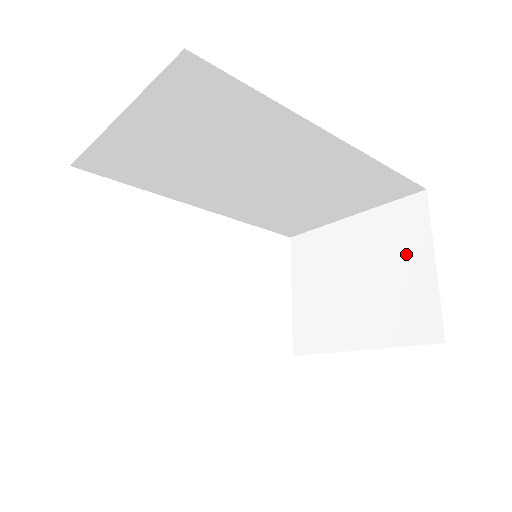
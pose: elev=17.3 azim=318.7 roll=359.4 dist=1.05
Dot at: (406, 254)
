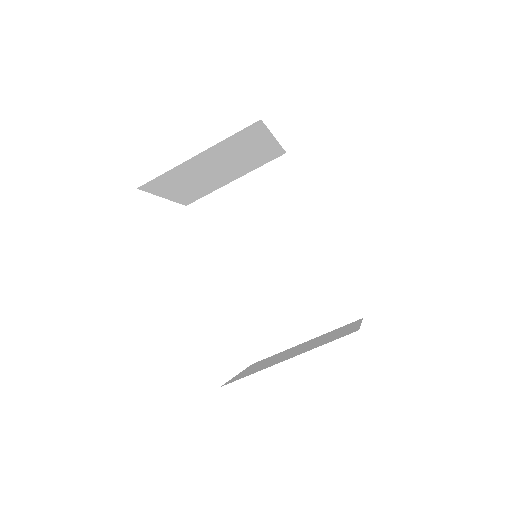
Dot at: (342, 330)
